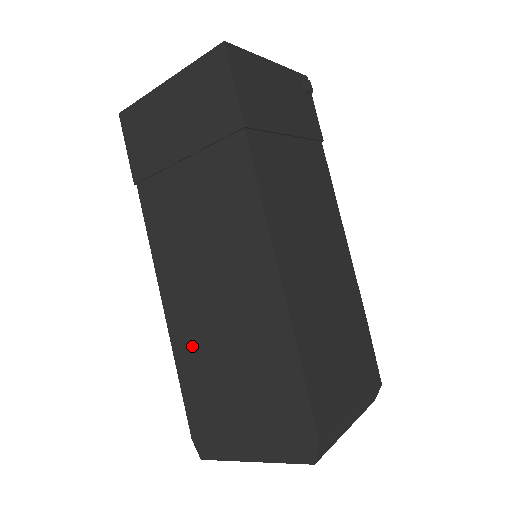
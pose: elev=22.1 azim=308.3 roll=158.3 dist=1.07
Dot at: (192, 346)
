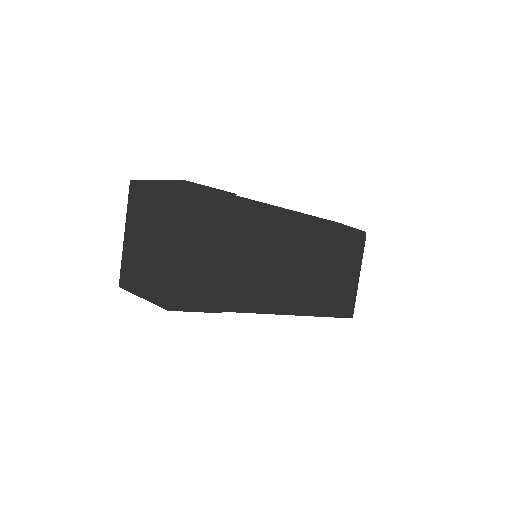
Dot at: occluded
